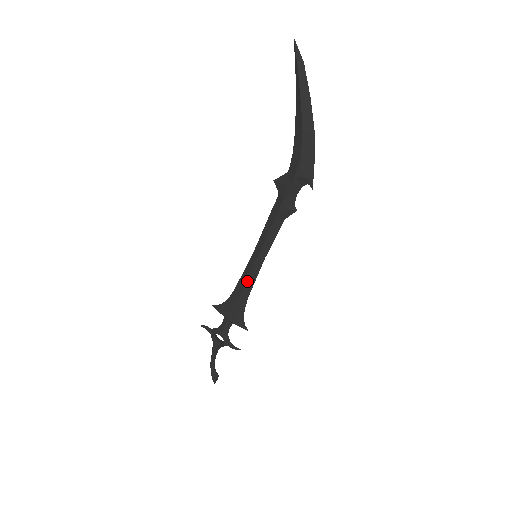
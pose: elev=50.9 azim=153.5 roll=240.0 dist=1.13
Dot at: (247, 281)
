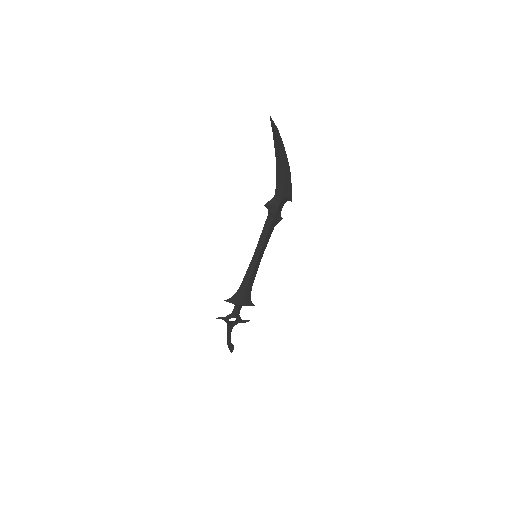
Dot at: (252, 274)
